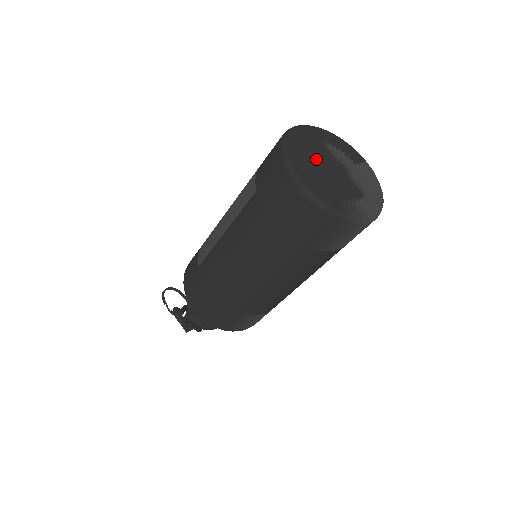
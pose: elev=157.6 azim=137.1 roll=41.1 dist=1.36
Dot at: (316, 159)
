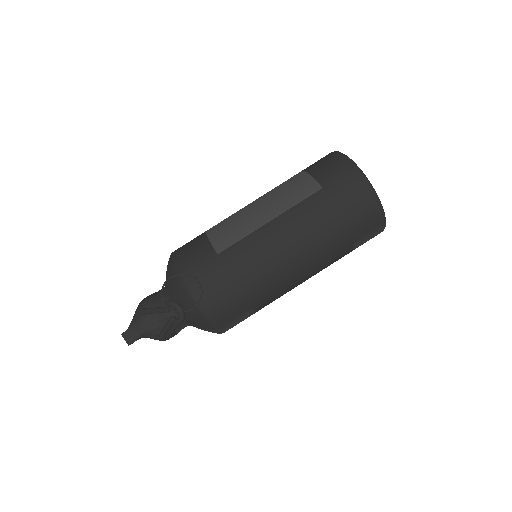
Dot at: occluded
